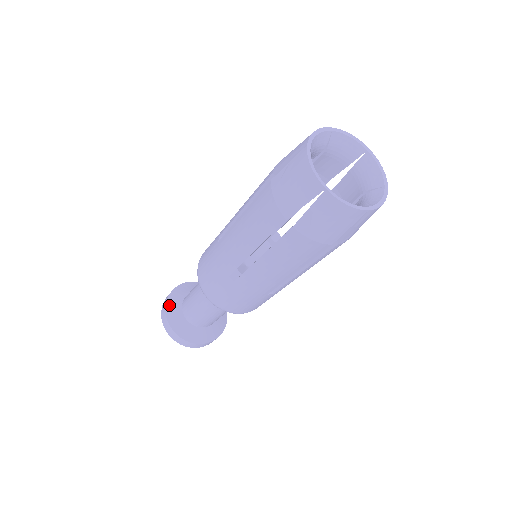
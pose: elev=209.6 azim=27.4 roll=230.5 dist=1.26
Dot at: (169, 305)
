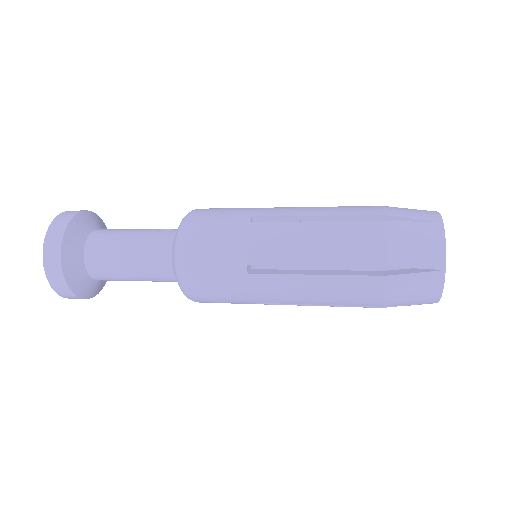
Dot at: (71, 228)
